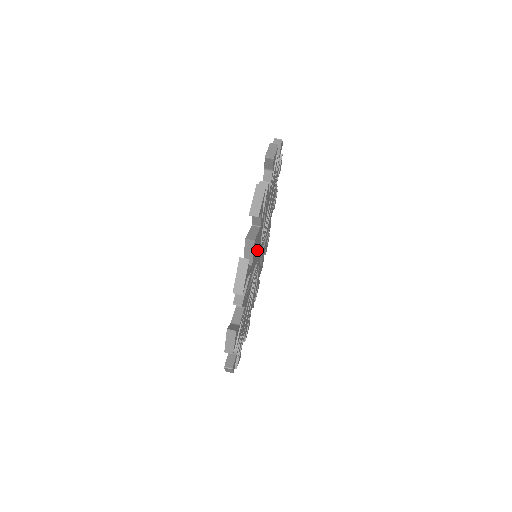
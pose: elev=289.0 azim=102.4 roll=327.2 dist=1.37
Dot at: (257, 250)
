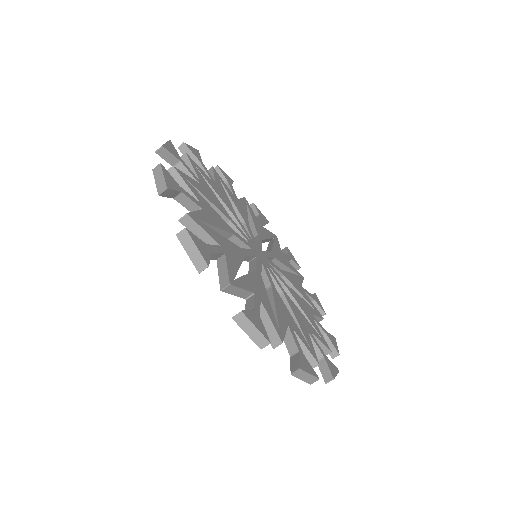
Dot at: occluded
